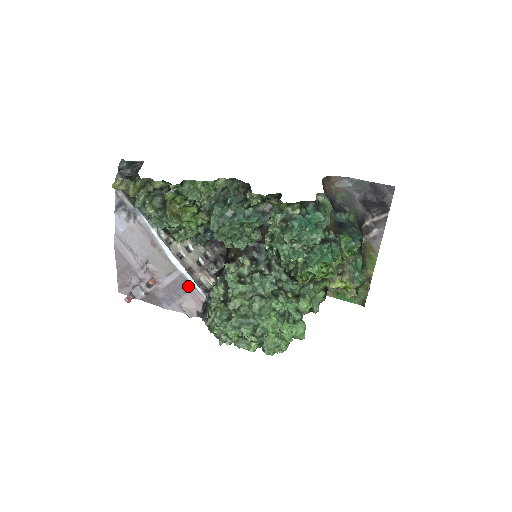
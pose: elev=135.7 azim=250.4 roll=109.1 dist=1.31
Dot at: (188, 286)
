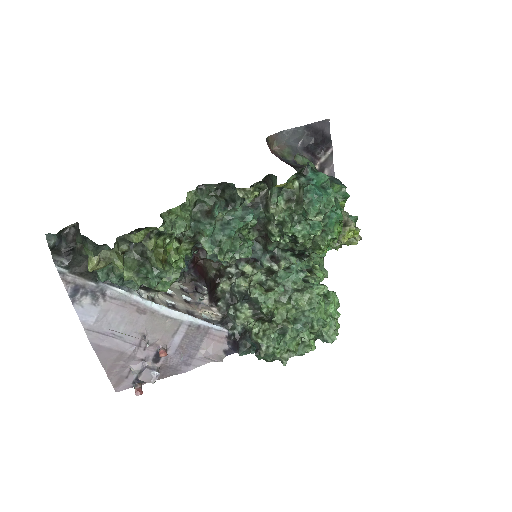
Dot at: (203, 331)
